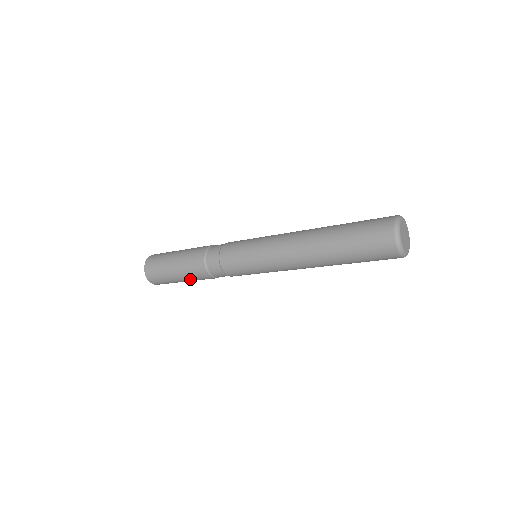
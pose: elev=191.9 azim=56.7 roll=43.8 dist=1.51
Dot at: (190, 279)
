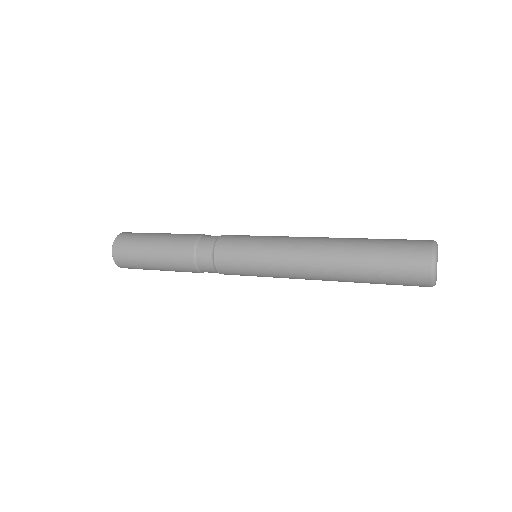
Dot at: (168, 268)
